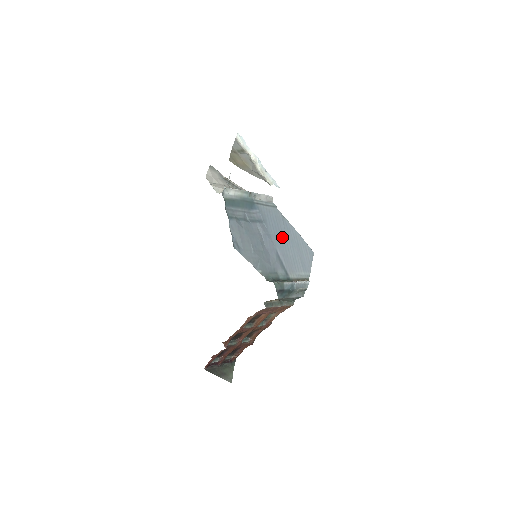
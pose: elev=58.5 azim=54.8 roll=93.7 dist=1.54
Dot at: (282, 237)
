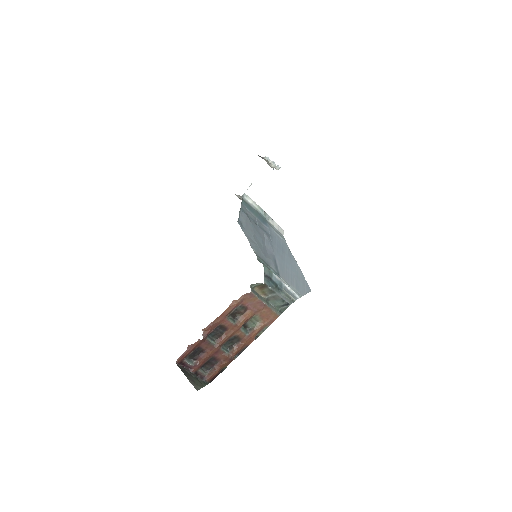
Dot at: (283, 257)
